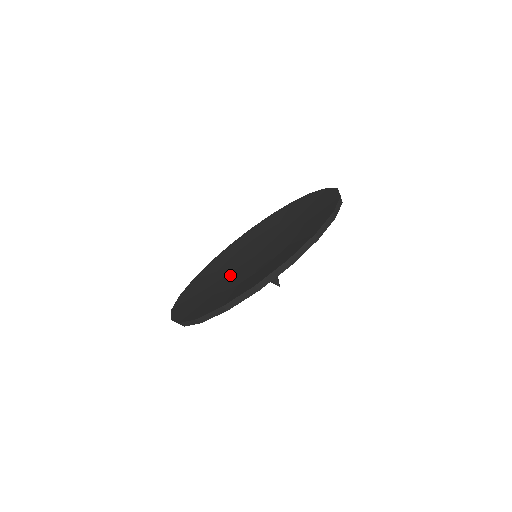
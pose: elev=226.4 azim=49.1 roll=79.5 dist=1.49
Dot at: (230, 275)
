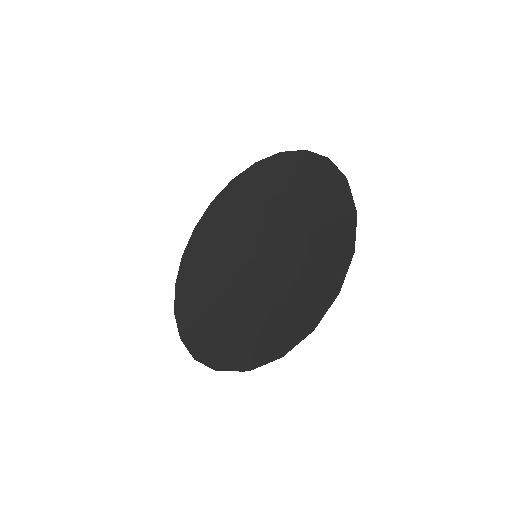
Dot at: (237, 288)
